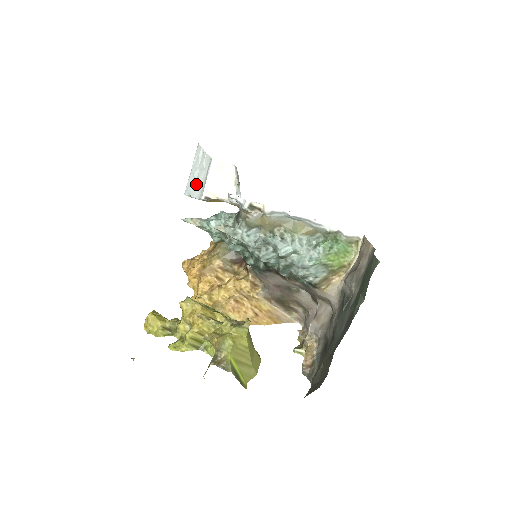
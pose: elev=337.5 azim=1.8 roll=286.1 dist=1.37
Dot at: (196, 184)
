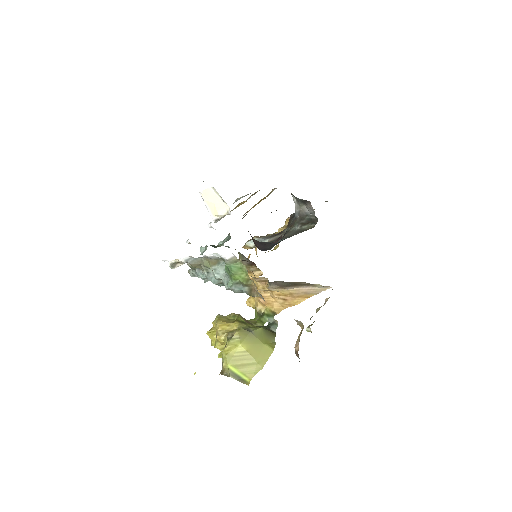
Dot at: occluded
